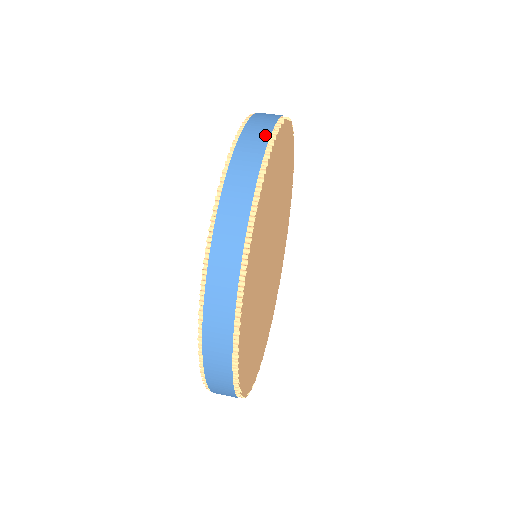
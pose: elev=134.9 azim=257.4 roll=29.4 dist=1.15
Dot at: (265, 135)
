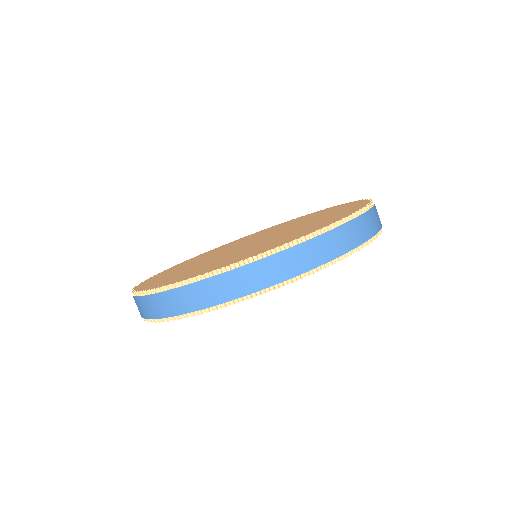
Dot at: (223, 298)
